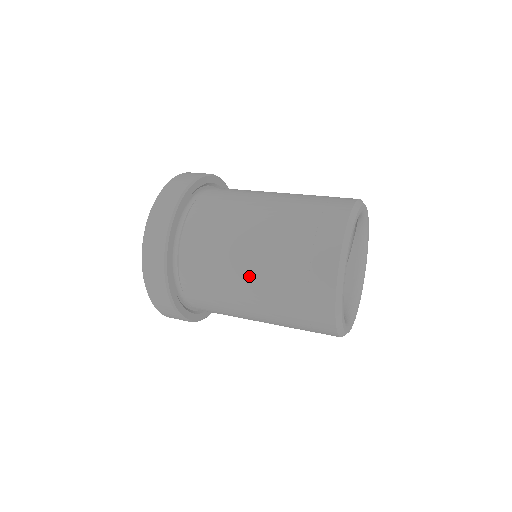
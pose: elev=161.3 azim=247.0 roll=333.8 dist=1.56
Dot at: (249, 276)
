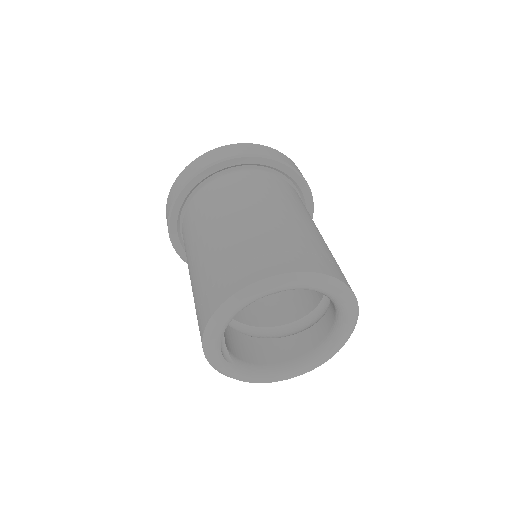
Dot at: occluded
